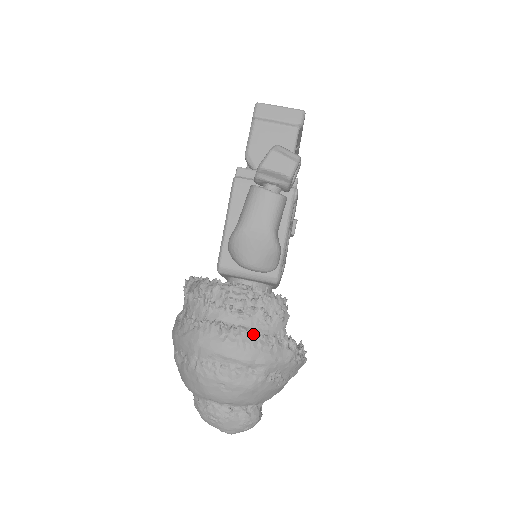
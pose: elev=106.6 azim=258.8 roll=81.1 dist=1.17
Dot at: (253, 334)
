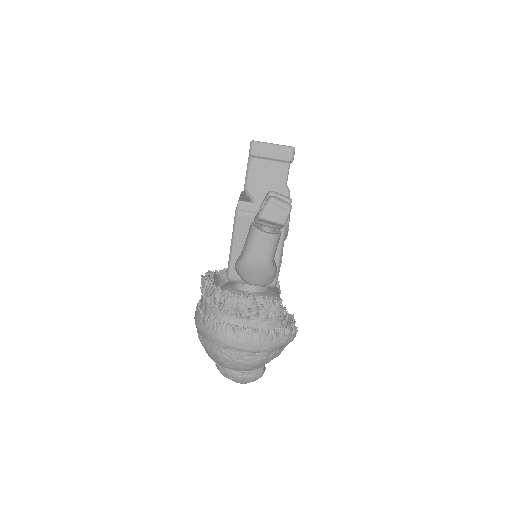
Dot at: (258, 332)
